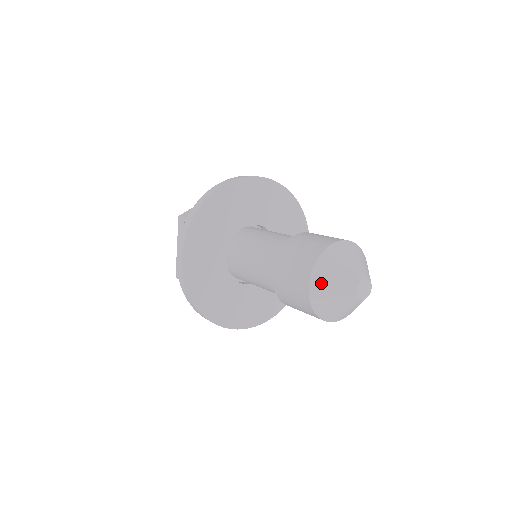
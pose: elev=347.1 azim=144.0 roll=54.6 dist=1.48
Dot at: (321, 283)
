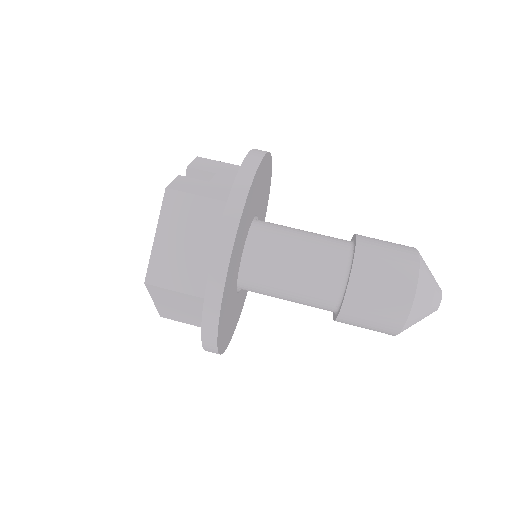
Dot at: occluded
